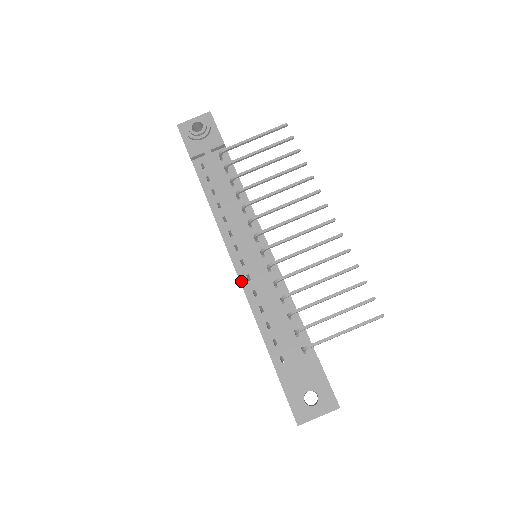
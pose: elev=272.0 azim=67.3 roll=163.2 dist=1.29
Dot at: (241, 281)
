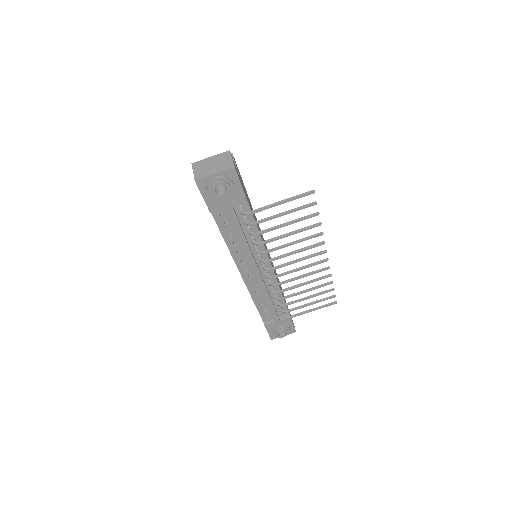
Dot at: (247, 287)
